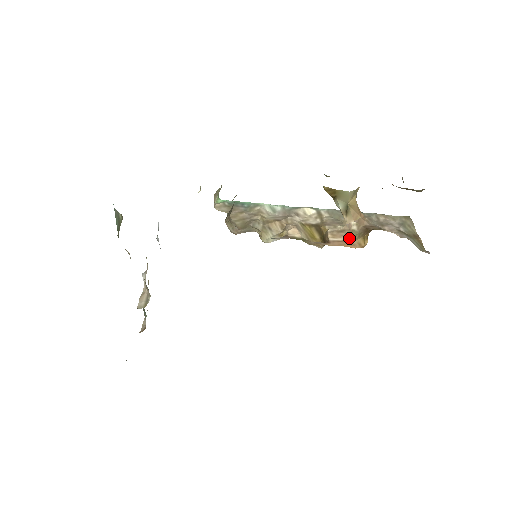
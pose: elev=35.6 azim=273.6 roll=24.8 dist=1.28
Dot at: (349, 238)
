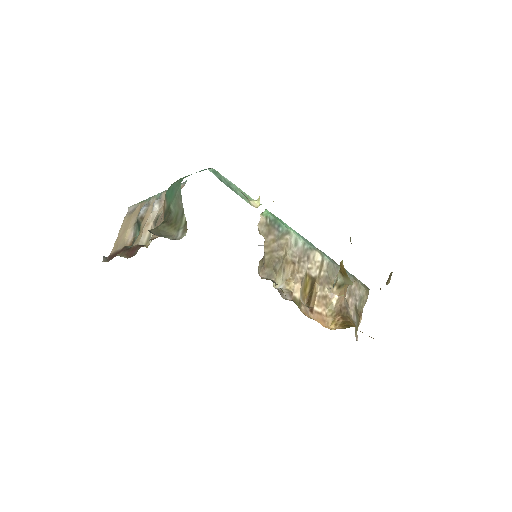
Dot at: (326, 310)
